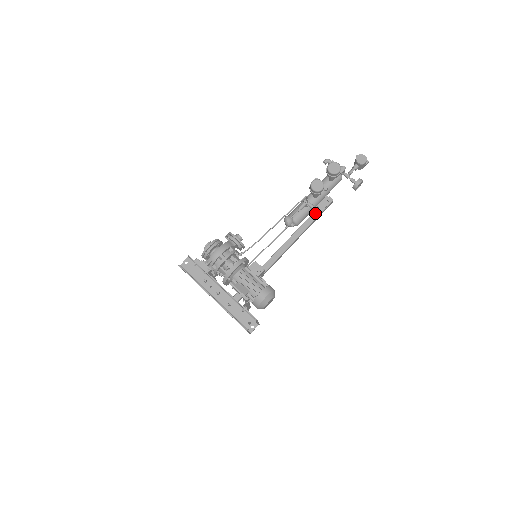
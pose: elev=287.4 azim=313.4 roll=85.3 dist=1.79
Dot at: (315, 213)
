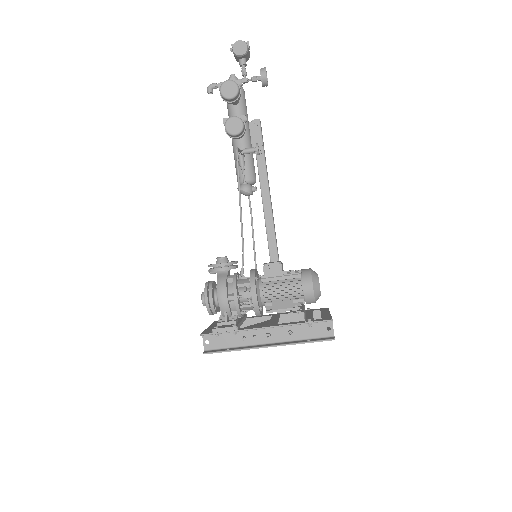
Dot at: occluded
